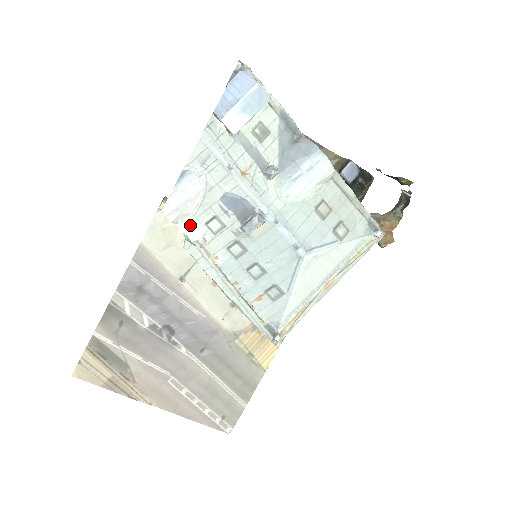
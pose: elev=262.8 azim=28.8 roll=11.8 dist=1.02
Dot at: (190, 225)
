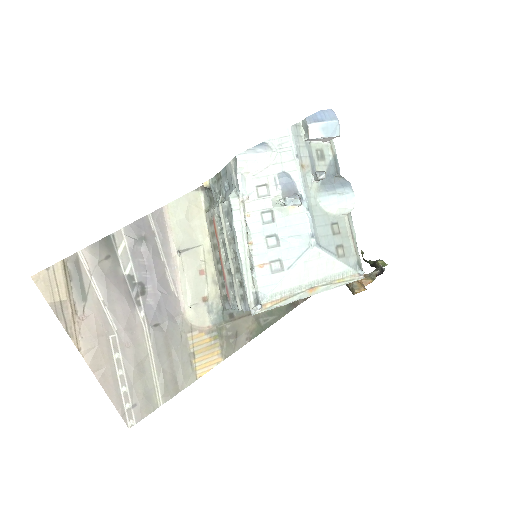
Dot at: (245, 181)
